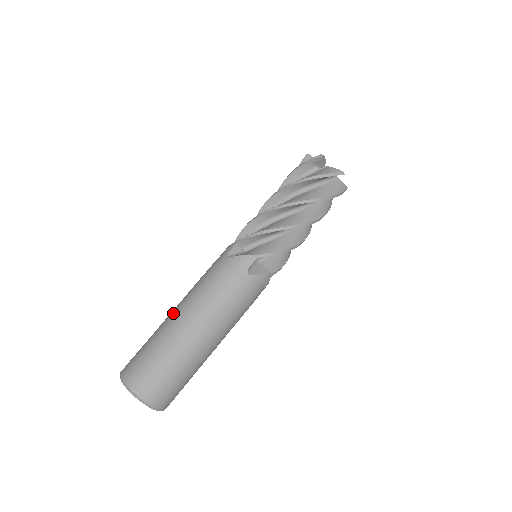
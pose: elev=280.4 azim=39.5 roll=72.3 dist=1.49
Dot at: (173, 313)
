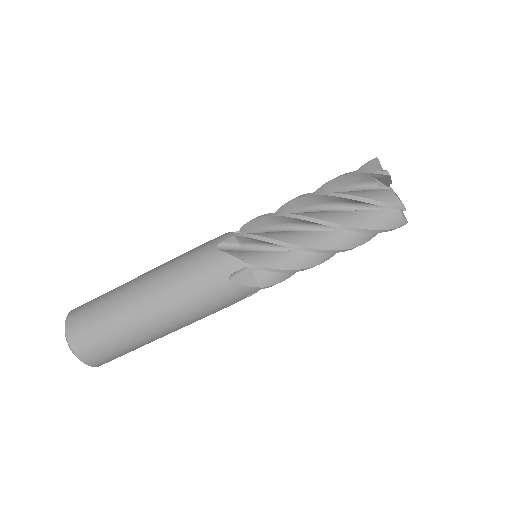
Dot at: (138, 279)
